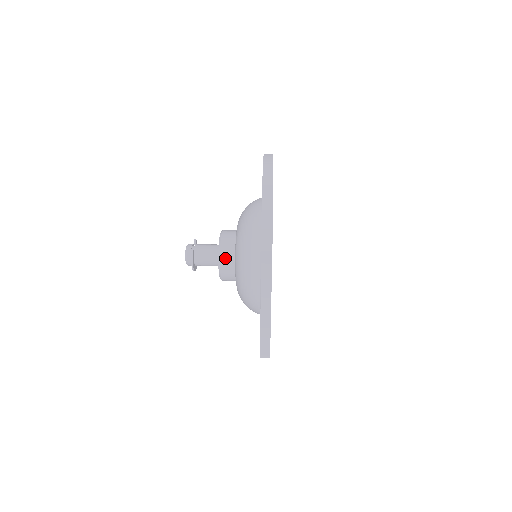
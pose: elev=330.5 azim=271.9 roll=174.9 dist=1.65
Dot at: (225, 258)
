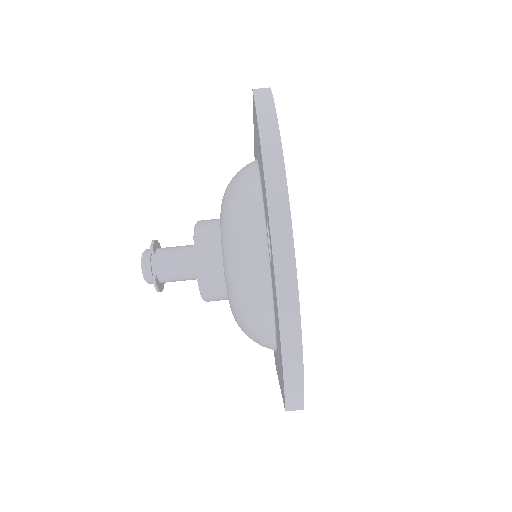
Dot at: (212, 296)
